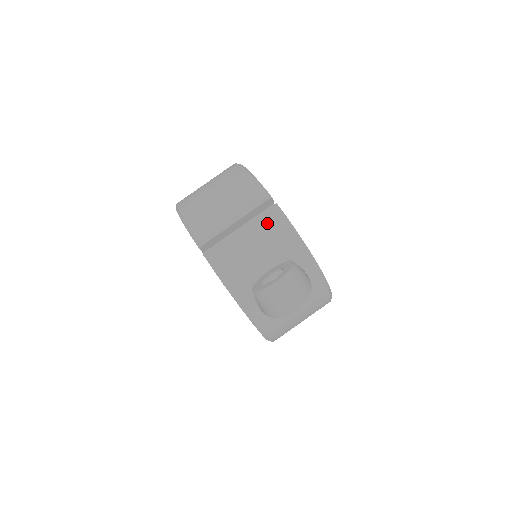
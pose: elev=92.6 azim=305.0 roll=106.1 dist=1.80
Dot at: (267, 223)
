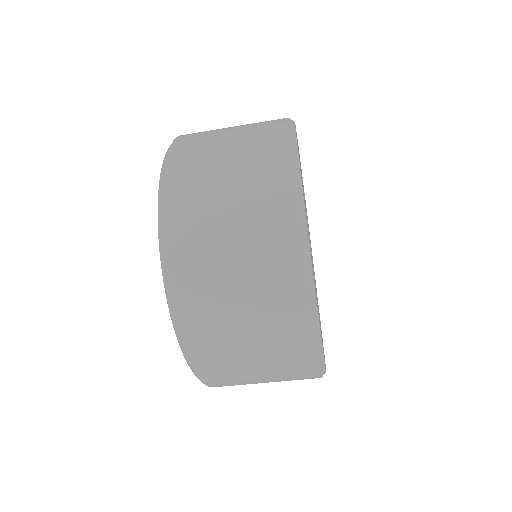
Dot at: occluded
